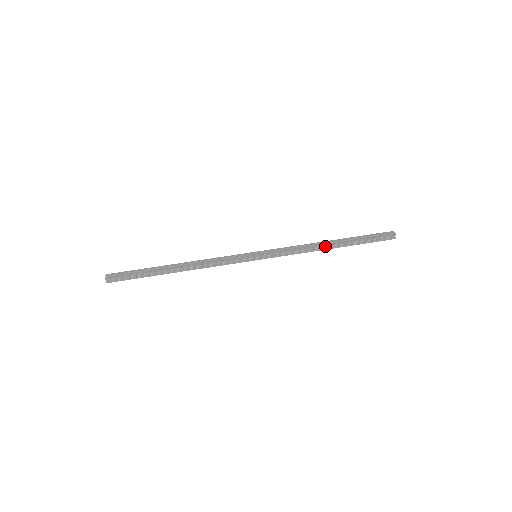
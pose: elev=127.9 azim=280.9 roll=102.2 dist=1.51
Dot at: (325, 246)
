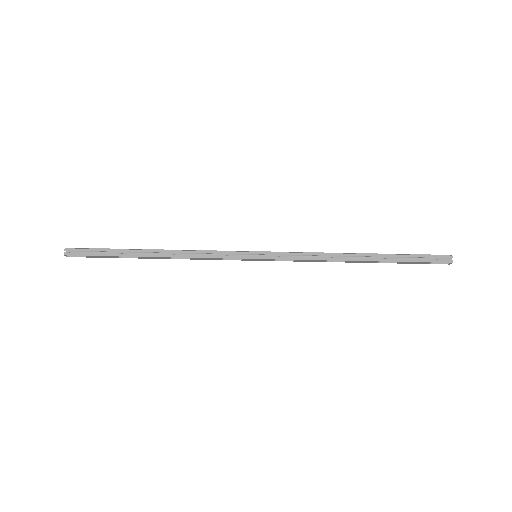
Dot at: (350, 255)
